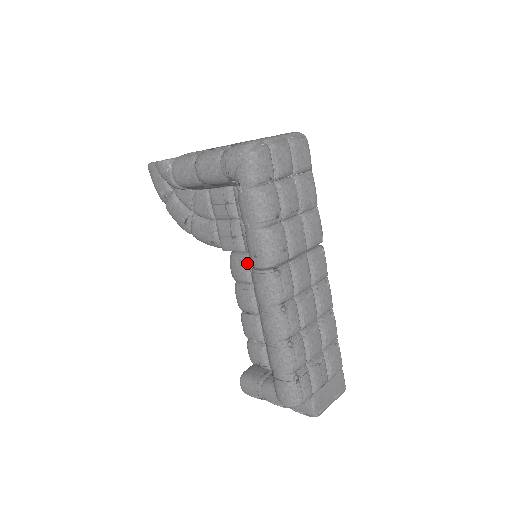
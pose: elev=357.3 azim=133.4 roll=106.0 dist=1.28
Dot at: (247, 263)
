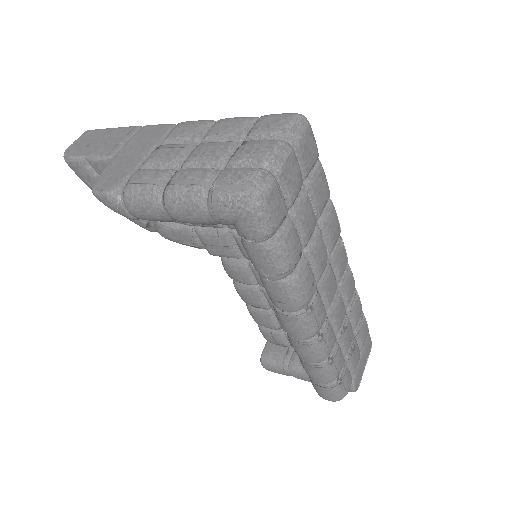
Dot at: (248, 269)
